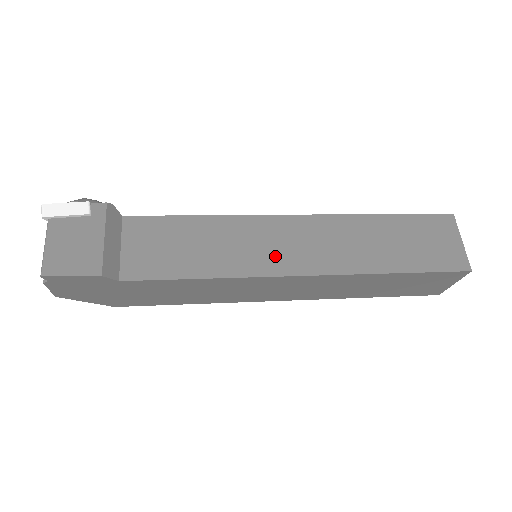
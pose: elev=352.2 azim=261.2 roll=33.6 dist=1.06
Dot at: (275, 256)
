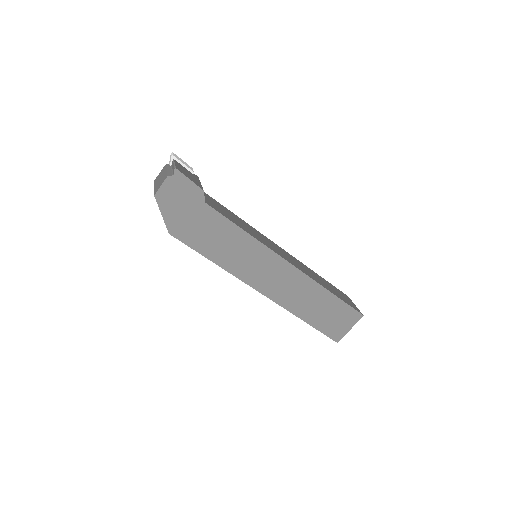
Dot at: (276, 250)
